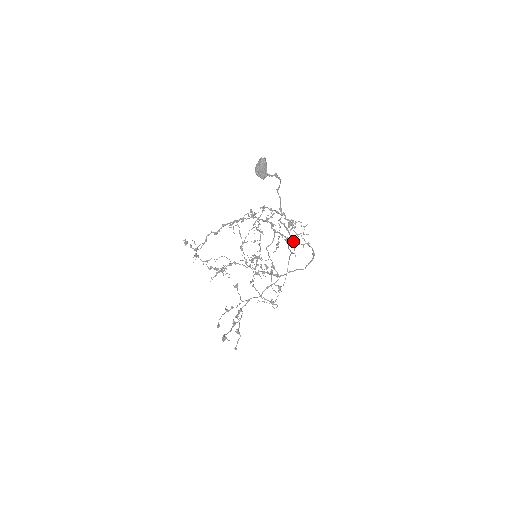
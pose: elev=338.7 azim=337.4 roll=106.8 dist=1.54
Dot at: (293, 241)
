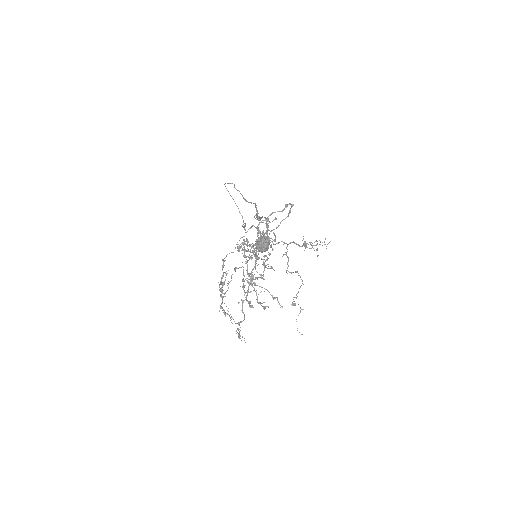
Dot at: (271, 214)
